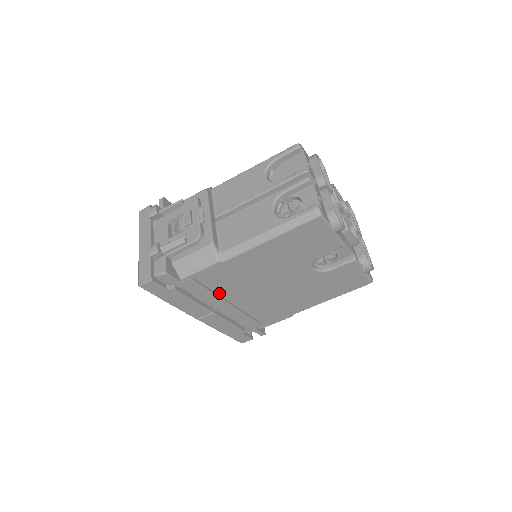
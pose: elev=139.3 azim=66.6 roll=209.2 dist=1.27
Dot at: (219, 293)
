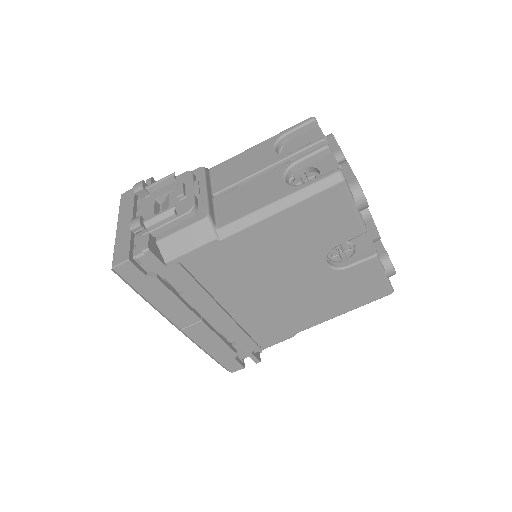
Dot at: (211, 290)
